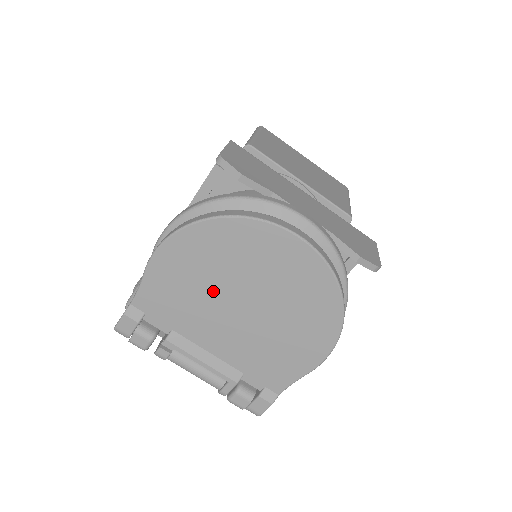
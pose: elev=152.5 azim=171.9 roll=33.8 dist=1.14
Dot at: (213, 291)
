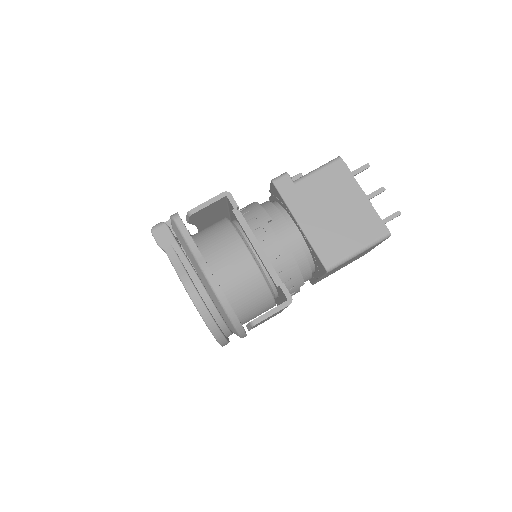
Dot at: occluded
